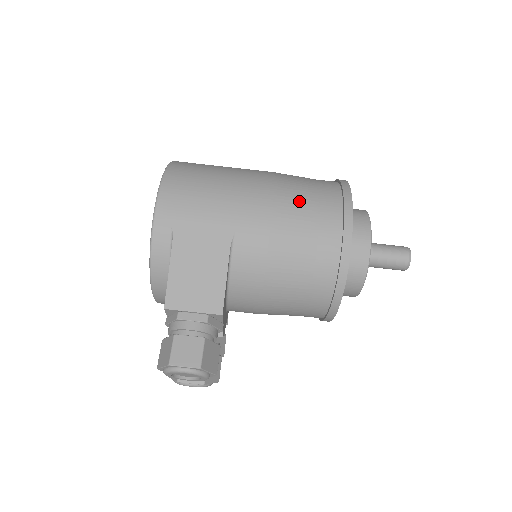
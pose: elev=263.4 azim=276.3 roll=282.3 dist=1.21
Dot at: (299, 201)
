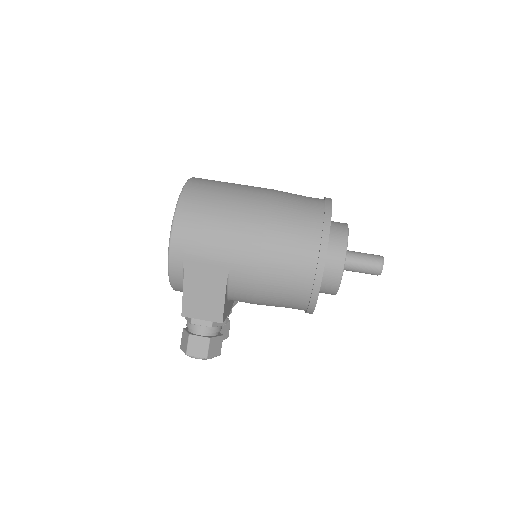
Dot at: (283, 245)
